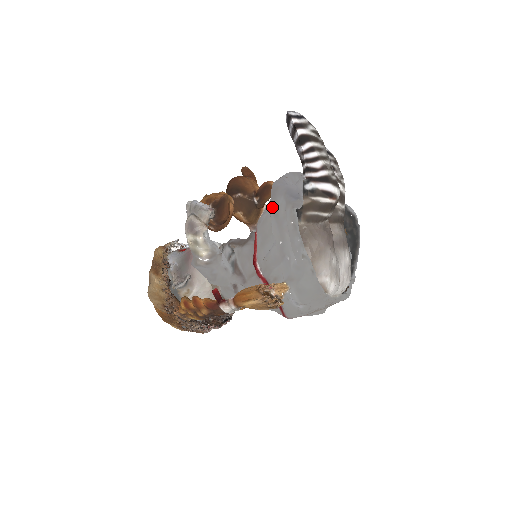
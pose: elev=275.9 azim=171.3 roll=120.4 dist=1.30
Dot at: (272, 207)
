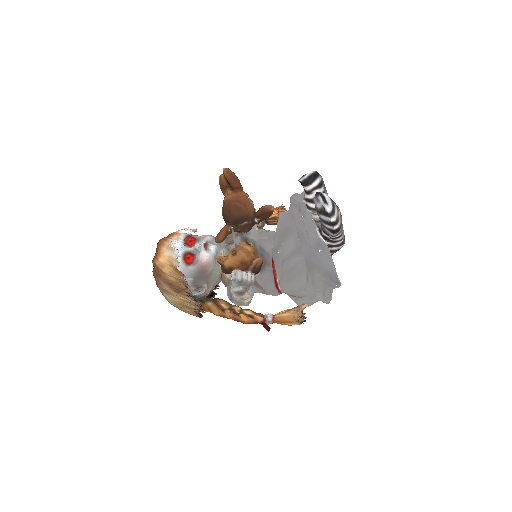
Dot at: (310, 278)
